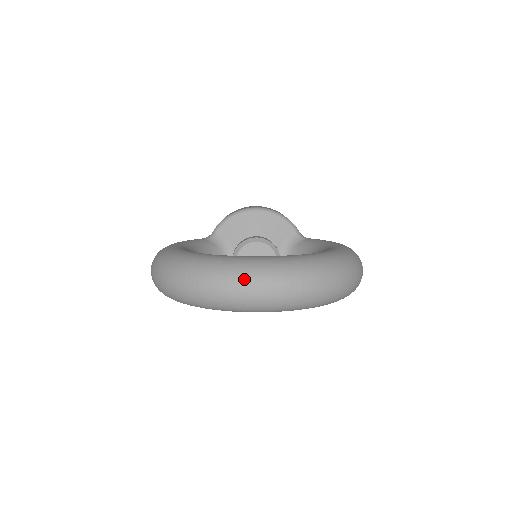
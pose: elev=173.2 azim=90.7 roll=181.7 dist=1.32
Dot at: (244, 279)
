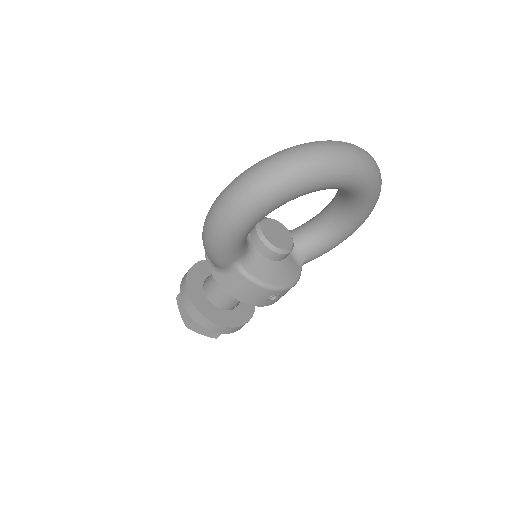
Dot at: (344, 143)
